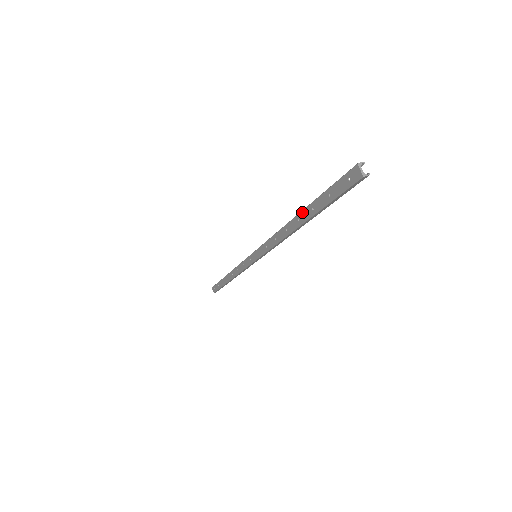
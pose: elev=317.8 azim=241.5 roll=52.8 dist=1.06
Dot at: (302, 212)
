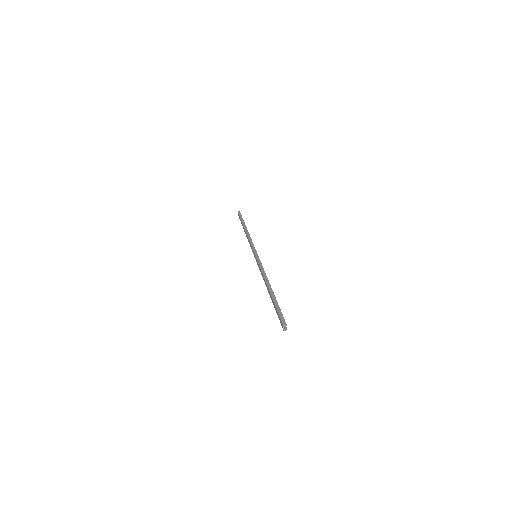
Dot at: (270, 293)
